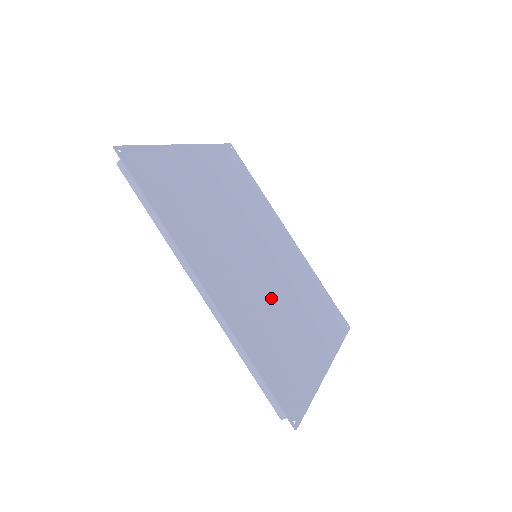
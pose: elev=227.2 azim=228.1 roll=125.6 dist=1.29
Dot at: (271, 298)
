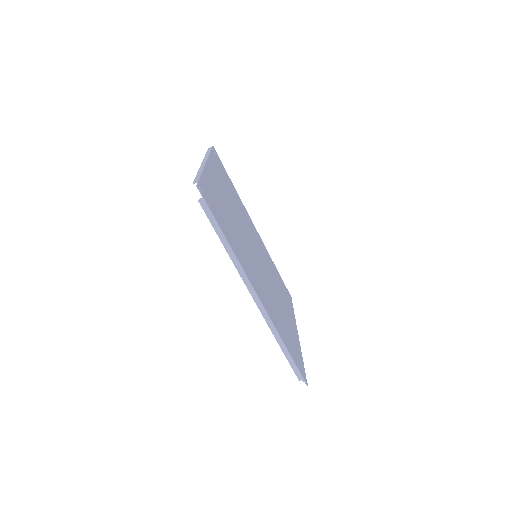
Dot at: (271, 290)
